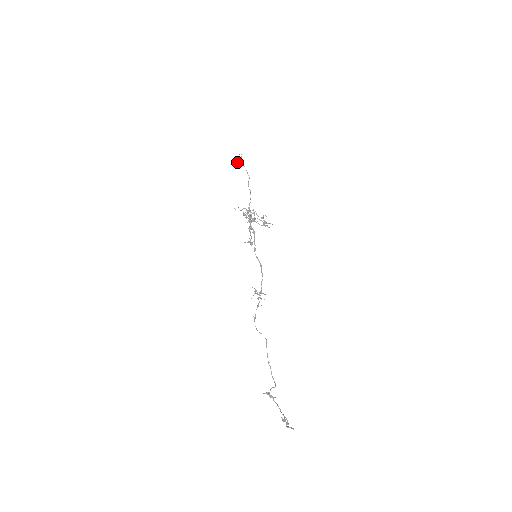
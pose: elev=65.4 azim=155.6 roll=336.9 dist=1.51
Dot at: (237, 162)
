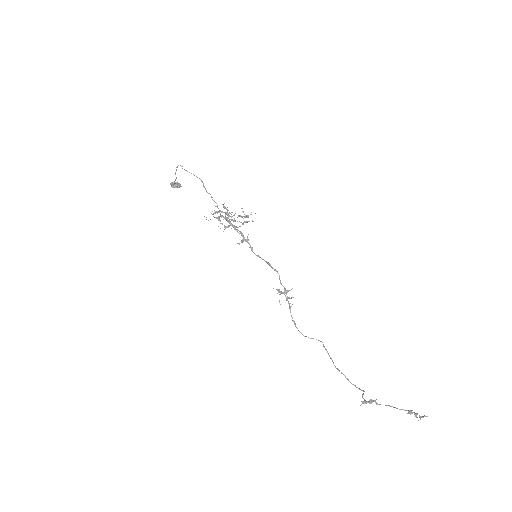
Dot at: (172, 185)
